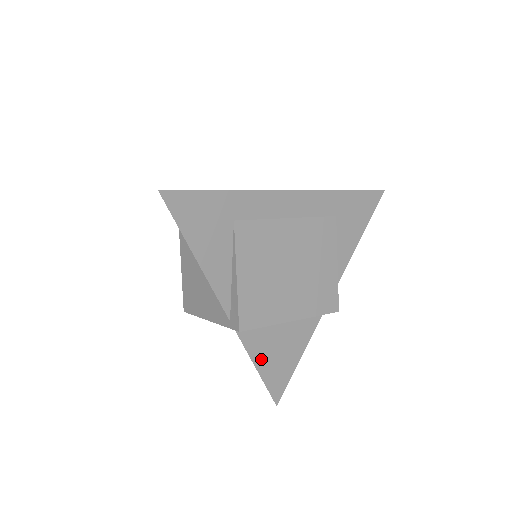
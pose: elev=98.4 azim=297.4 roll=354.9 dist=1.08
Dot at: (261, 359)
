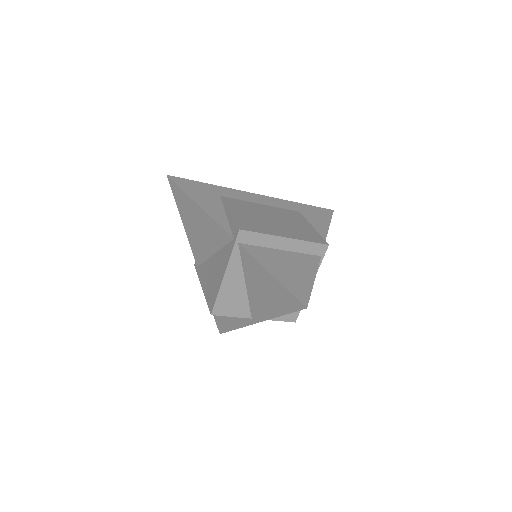
Dot at: (273, 269)
